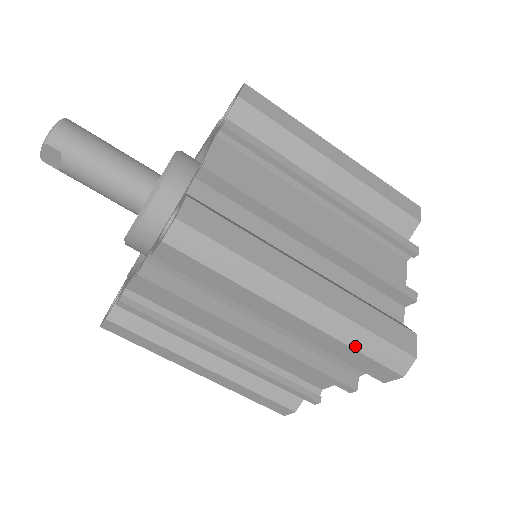
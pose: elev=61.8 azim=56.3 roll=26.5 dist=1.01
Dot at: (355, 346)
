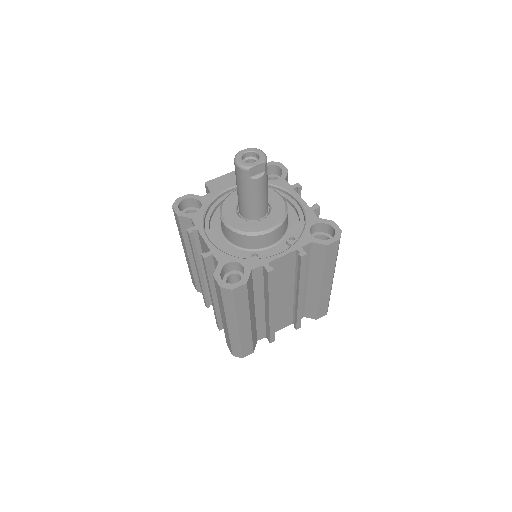
Dot at: occluded
